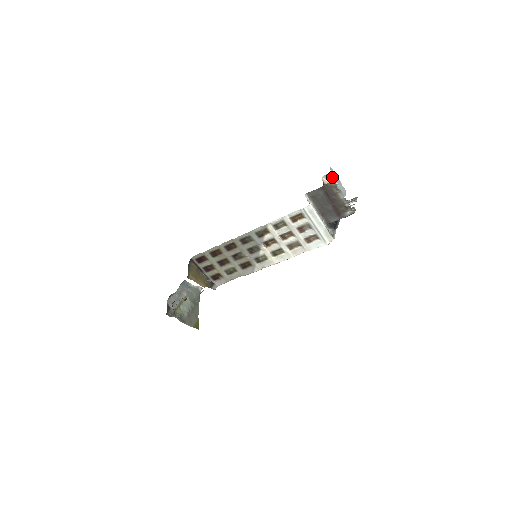
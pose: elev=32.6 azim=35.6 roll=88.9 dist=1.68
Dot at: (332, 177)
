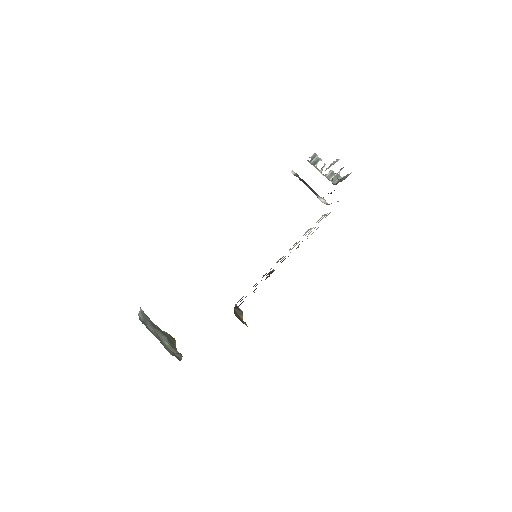
Dot at: (343, 167)
